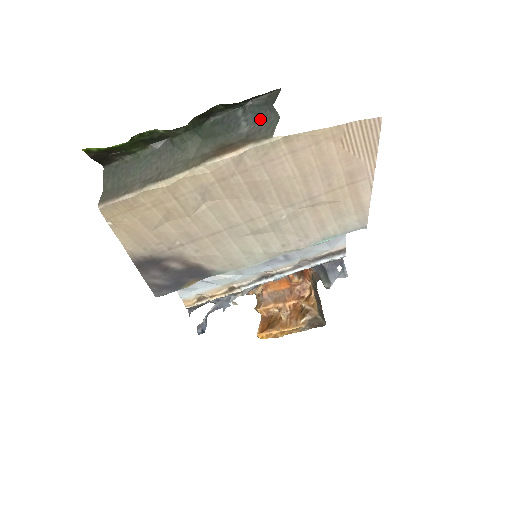
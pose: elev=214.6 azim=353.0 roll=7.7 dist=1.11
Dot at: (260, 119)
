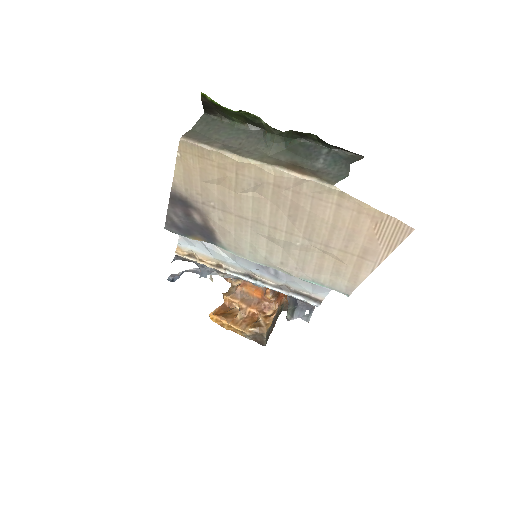
Dot at: (335, 166)
